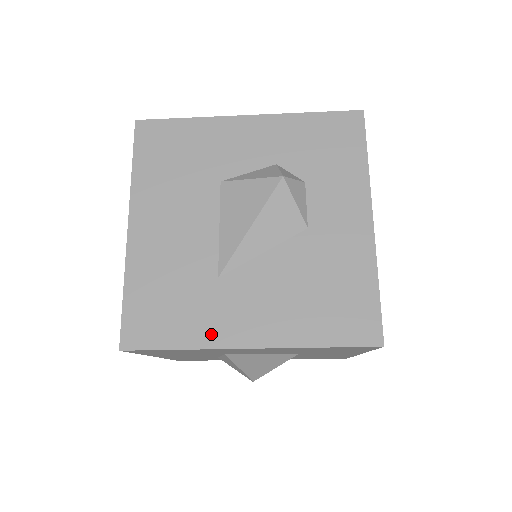
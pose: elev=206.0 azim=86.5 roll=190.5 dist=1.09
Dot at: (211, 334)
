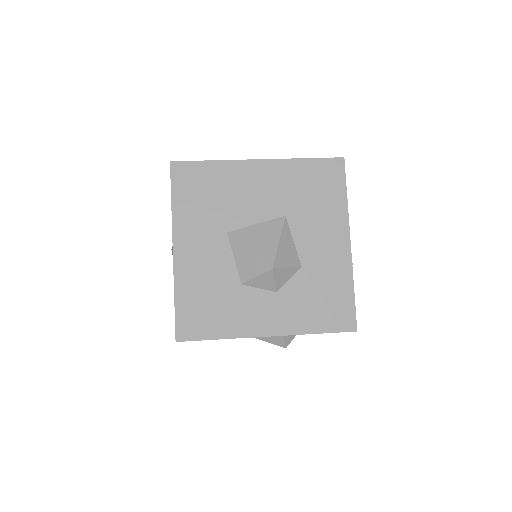
Dot at: occluded
